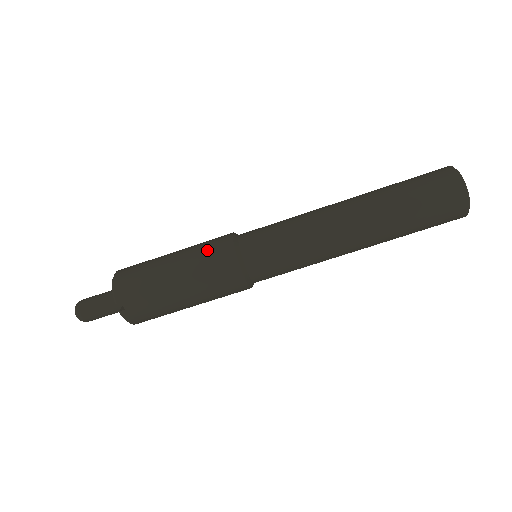
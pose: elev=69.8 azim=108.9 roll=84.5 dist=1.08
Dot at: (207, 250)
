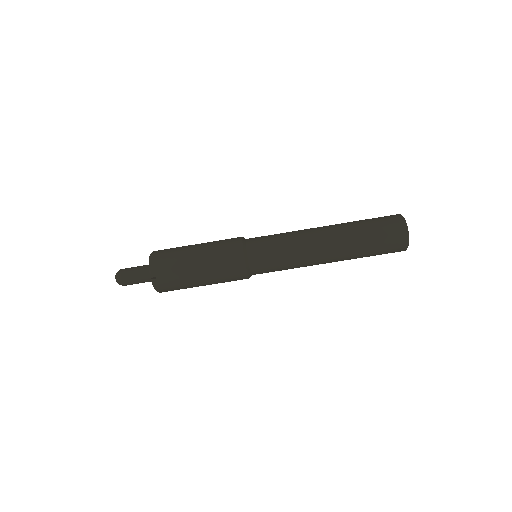
Dot at: (223, 245)
